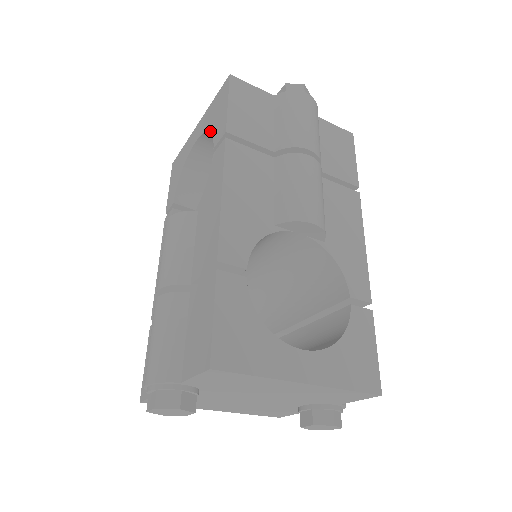
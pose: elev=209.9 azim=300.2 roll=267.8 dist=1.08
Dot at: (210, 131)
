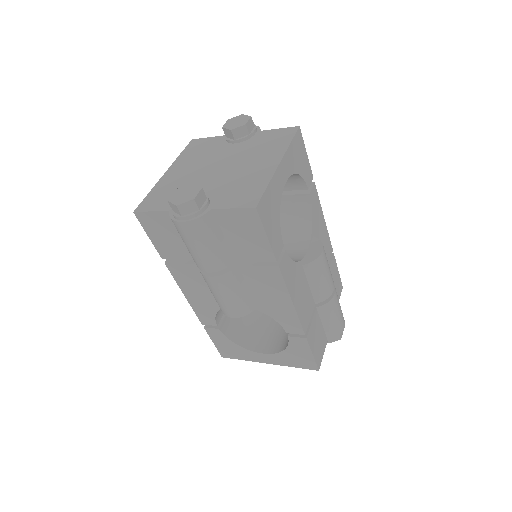
Dot at: occluded
